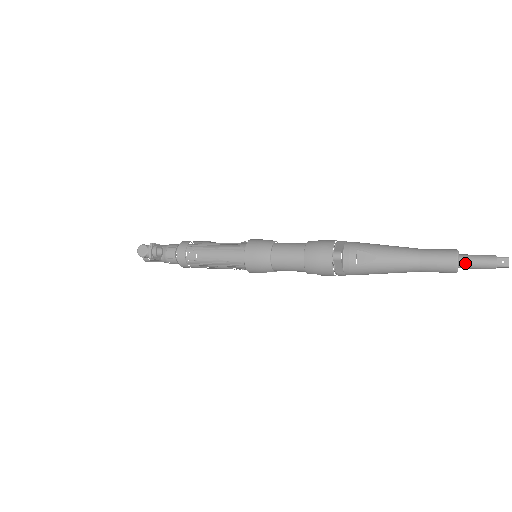
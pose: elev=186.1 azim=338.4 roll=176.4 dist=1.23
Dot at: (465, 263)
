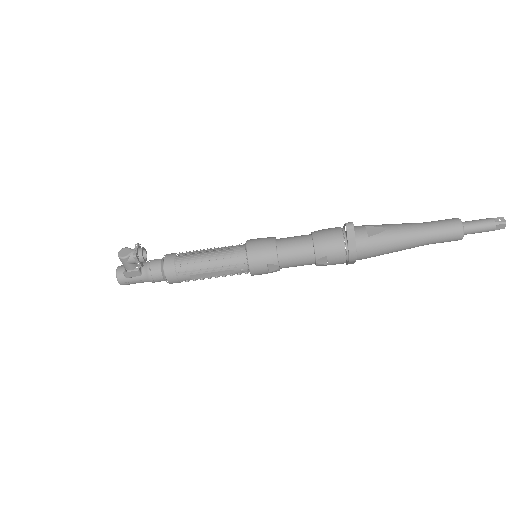
Dot at: (468, 225)
